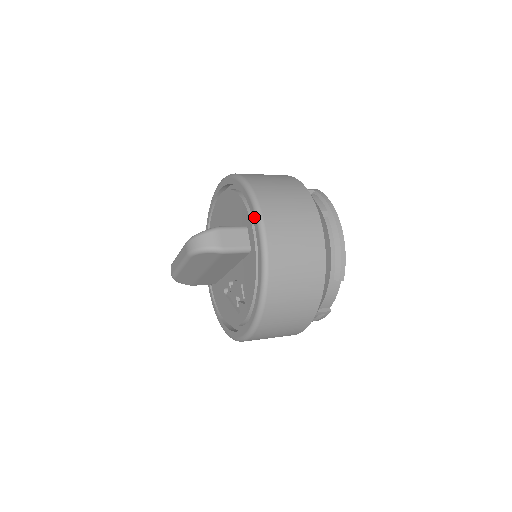
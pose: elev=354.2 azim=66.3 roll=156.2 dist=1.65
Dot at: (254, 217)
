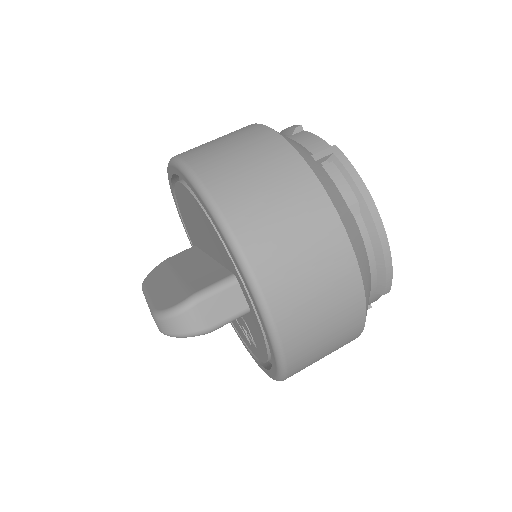
Dot at: (246, 284)
